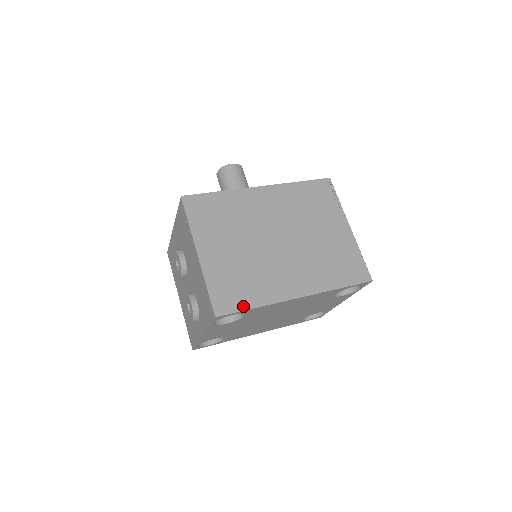
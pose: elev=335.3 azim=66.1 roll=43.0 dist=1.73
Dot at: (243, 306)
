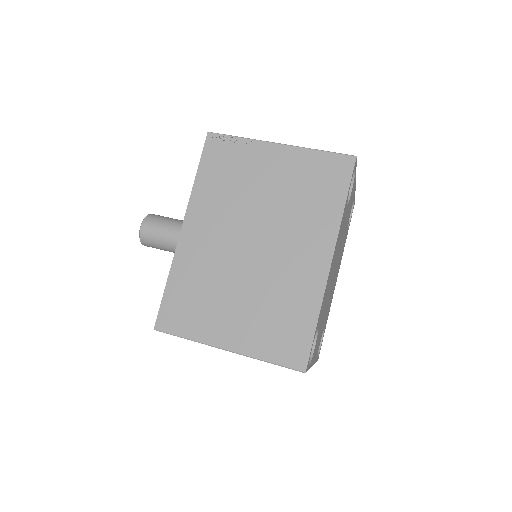
Dot at: (308, 335)
